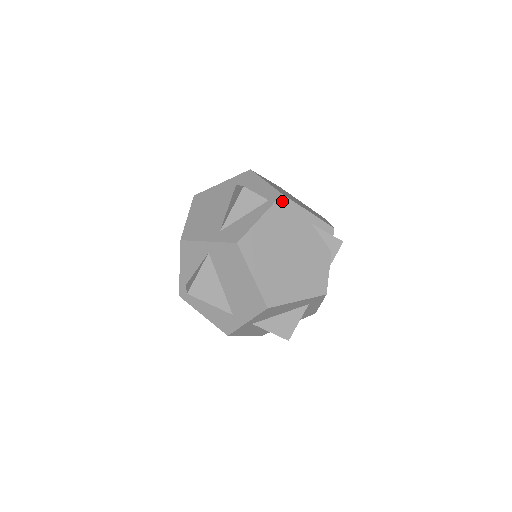
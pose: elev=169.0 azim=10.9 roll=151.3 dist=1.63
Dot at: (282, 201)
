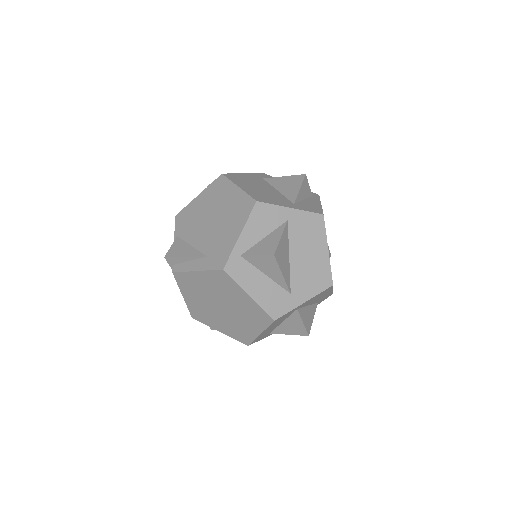
Dot at: occluded
